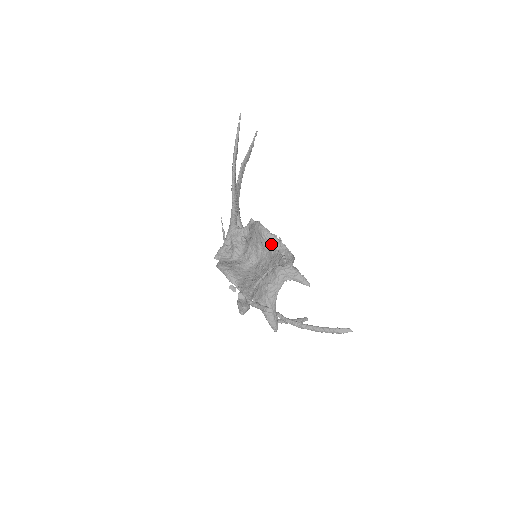
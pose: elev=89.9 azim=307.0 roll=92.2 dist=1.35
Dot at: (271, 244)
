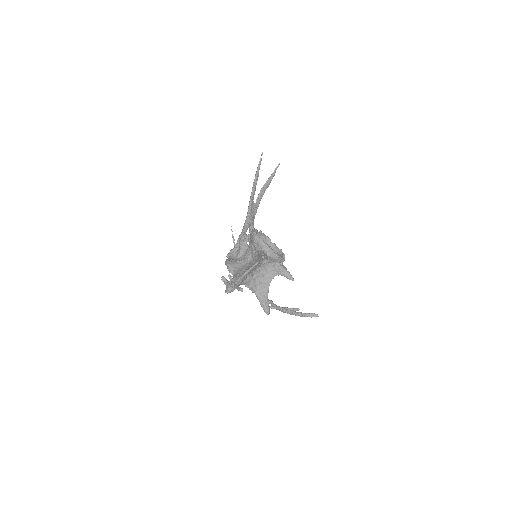
Dot at: (259, 245)
